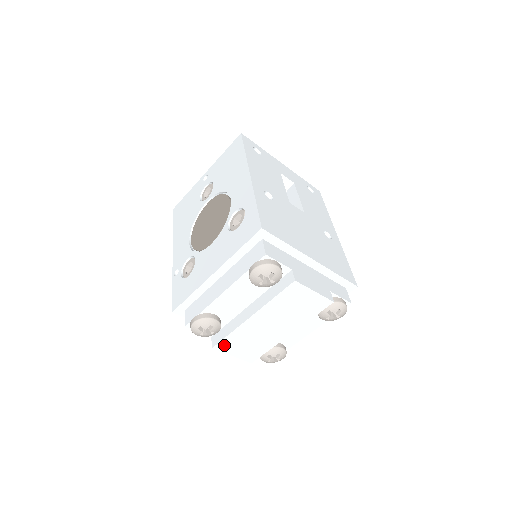
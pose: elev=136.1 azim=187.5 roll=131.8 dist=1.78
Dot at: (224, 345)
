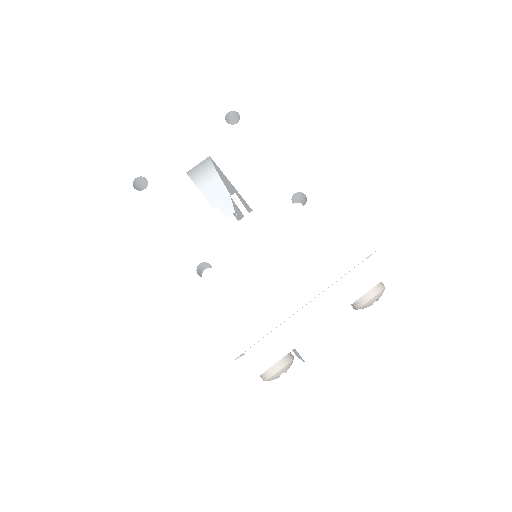
Dot at: occluded
